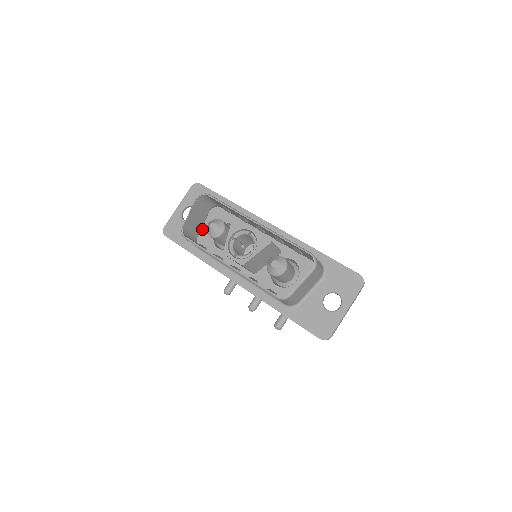
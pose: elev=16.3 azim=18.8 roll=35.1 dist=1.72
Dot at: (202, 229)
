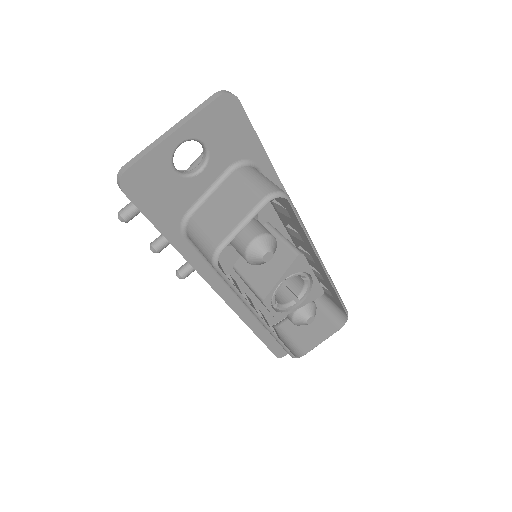
Dot at: (203, 198)
